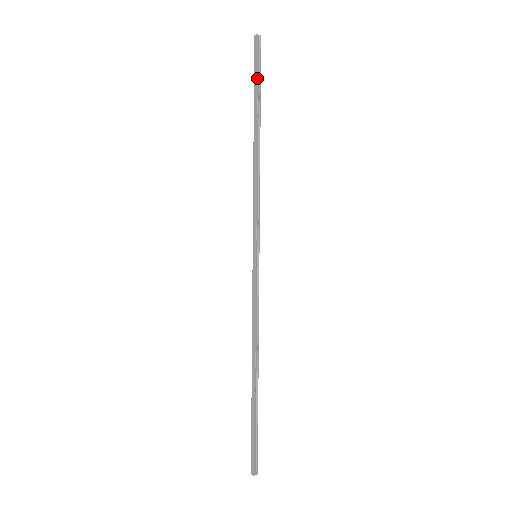
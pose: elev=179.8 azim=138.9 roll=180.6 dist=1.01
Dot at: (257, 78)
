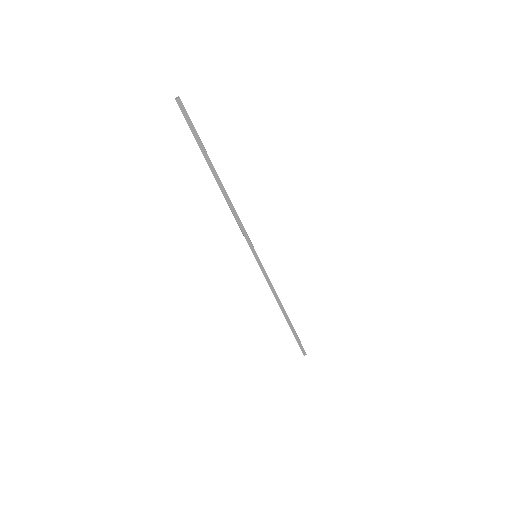
Dot at: (198, 136)
